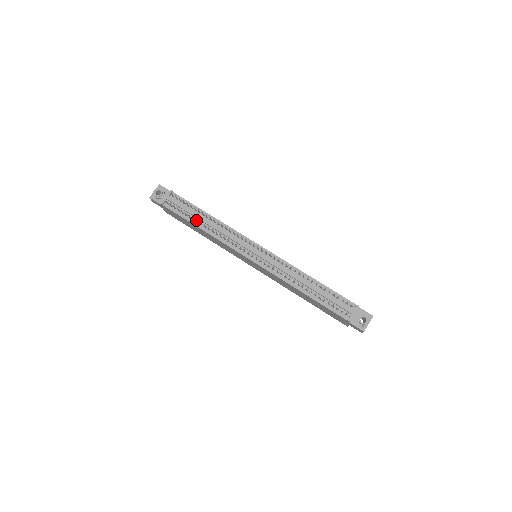
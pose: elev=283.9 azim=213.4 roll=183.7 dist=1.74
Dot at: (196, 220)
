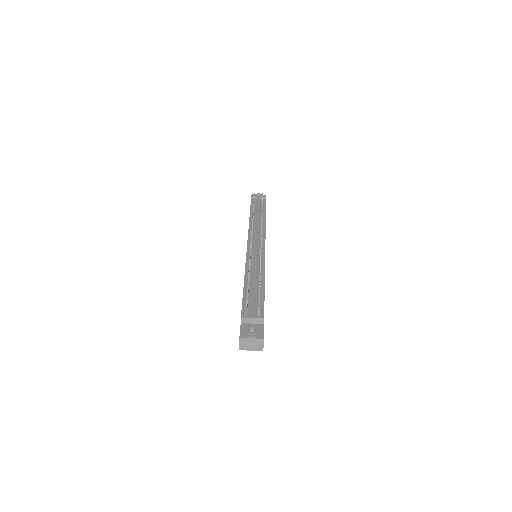
Dot at: (253, 208)
